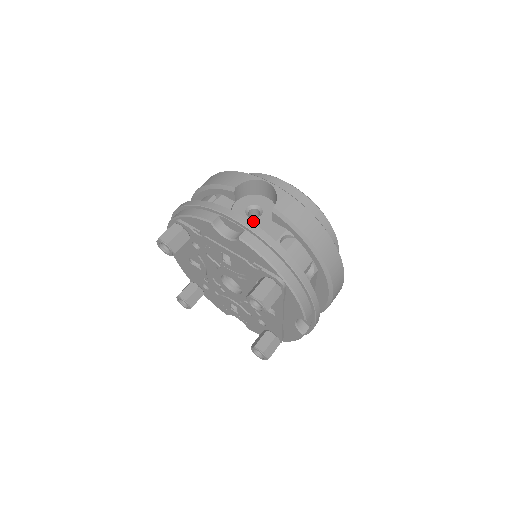
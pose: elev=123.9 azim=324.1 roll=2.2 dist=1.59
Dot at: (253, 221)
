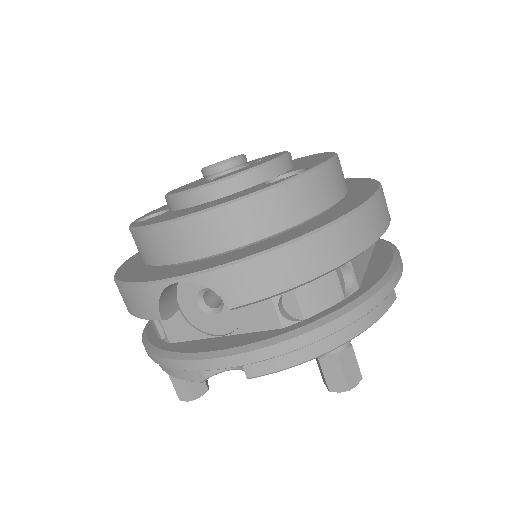
Dot at: (226, 316)
